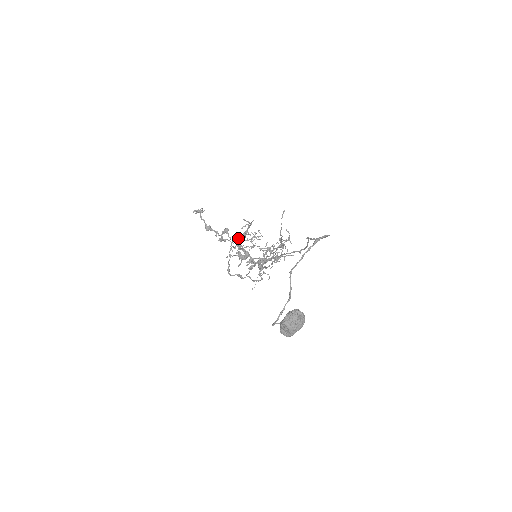
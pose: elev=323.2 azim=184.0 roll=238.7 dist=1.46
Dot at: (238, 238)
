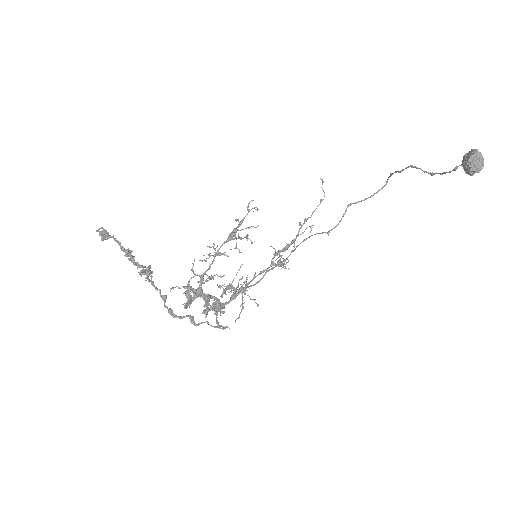
Dot at: occluded
